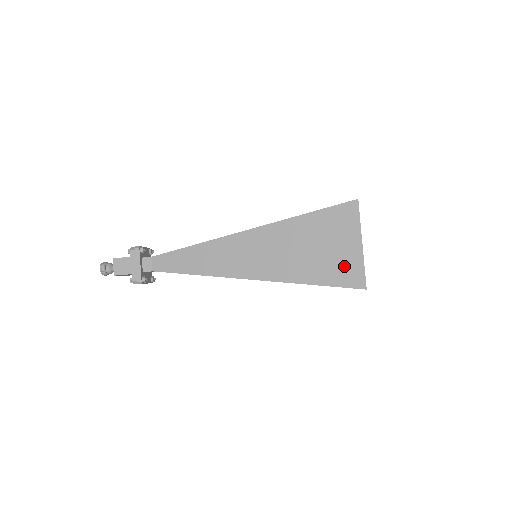
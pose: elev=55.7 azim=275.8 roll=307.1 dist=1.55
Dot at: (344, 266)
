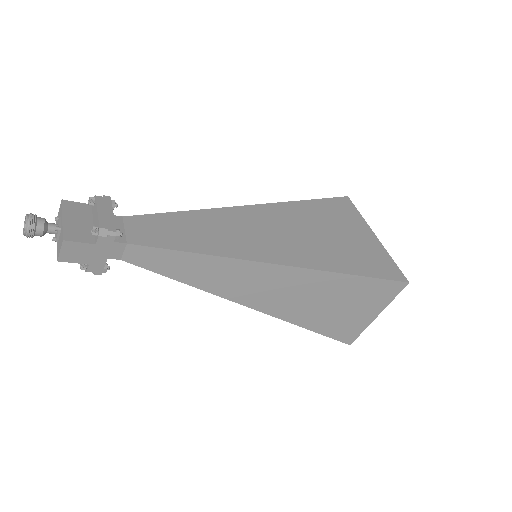
Dot at: (348, 326)
